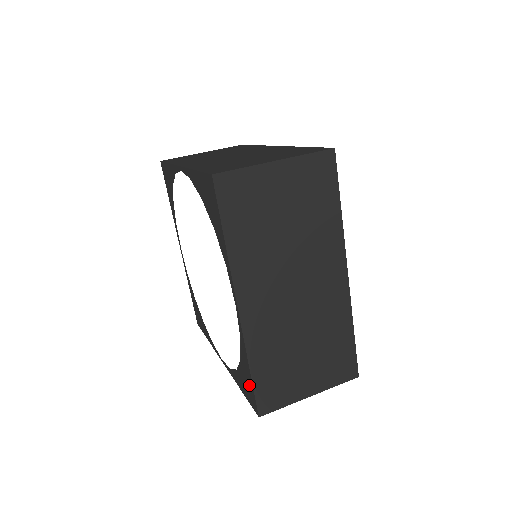
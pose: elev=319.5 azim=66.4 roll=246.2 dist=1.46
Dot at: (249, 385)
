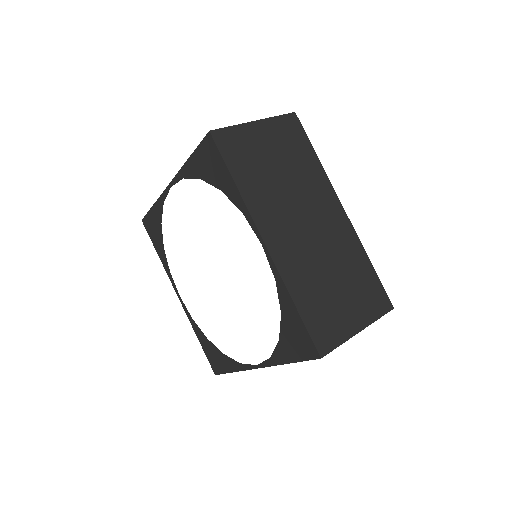
Dot at: (299, 331)
